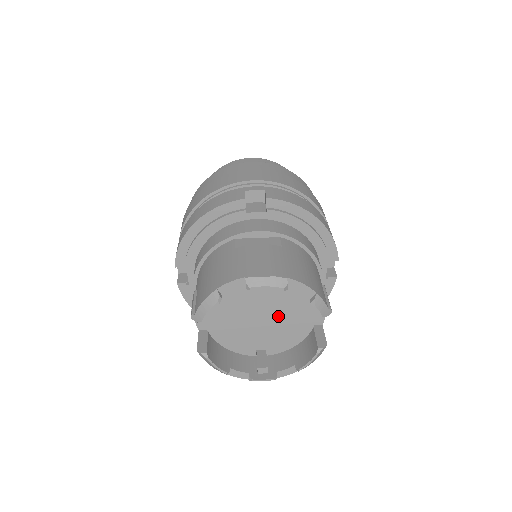
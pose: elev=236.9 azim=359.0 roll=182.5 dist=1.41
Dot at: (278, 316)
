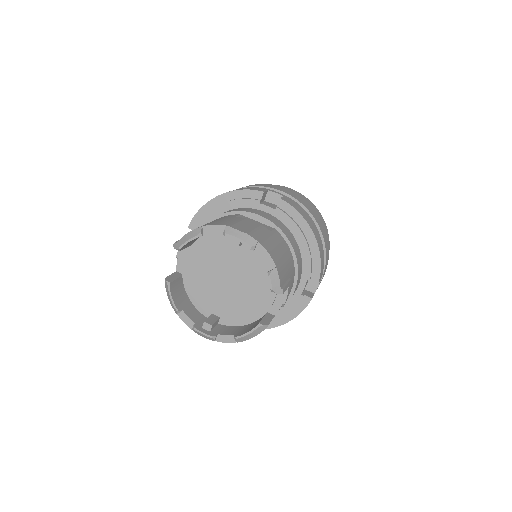
Dot at: (242, 287)
